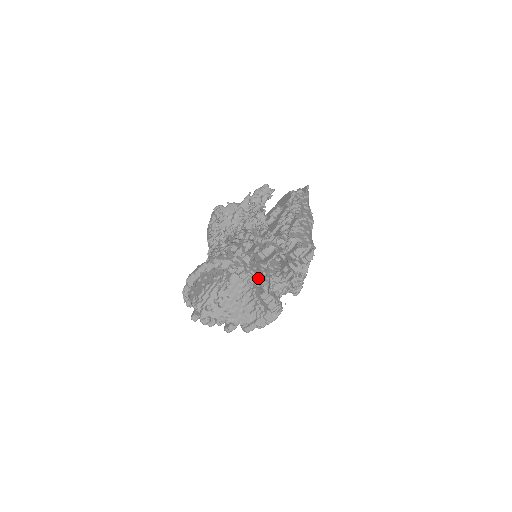
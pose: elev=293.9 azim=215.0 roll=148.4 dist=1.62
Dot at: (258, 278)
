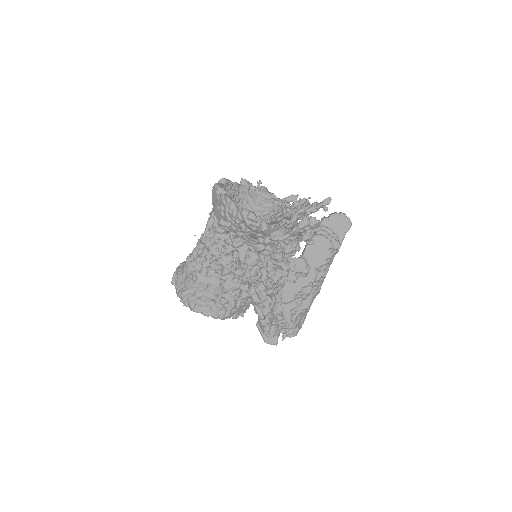
Dot at: occluded
